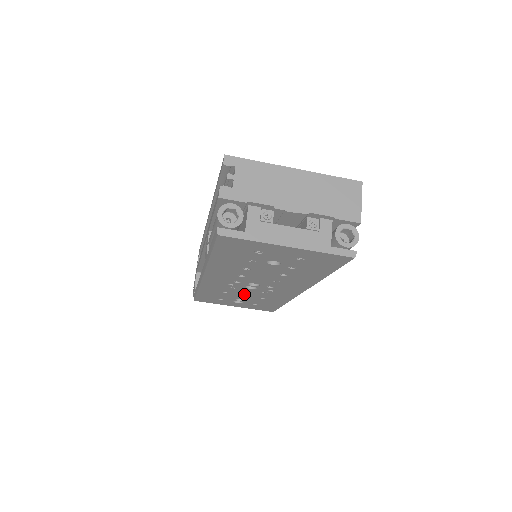
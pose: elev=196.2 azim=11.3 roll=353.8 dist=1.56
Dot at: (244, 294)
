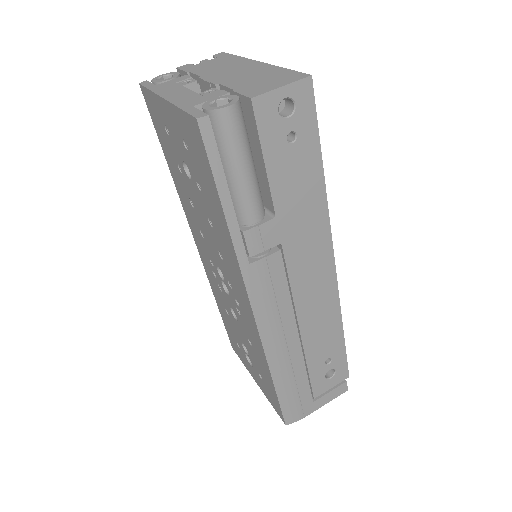
Dot at: (236, 321)
